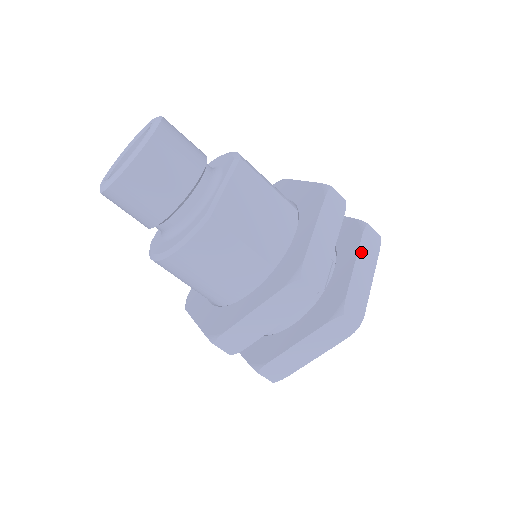
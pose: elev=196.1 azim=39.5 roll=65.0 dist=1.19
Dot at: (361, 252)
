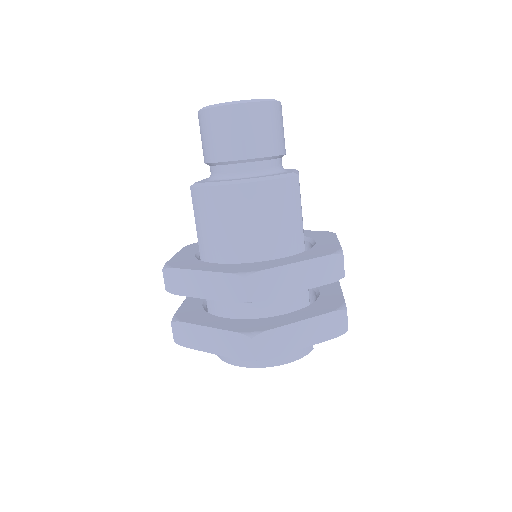
Dot at: occluded
